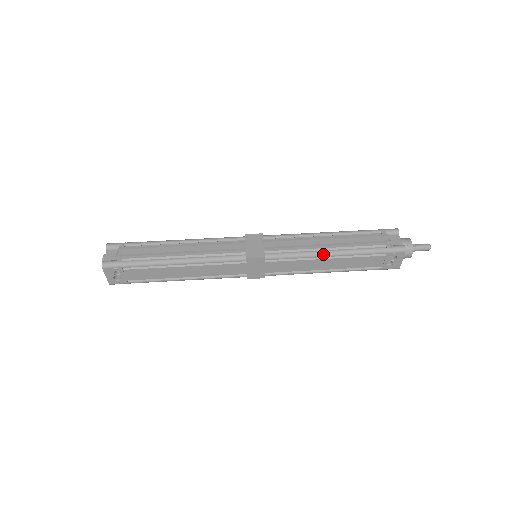
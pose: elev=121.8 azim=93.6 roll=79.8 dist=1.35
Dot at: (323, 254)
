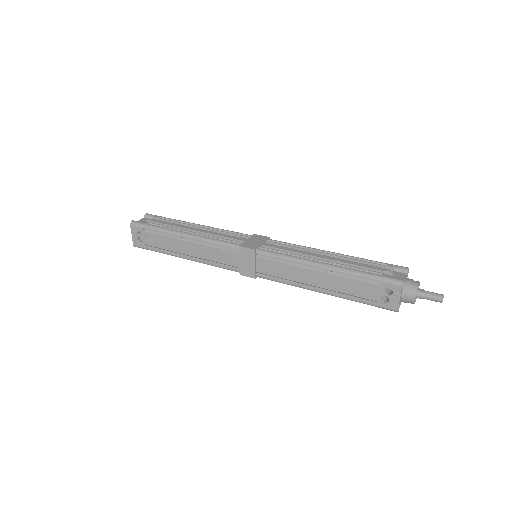
Dot at: (311, 263)
